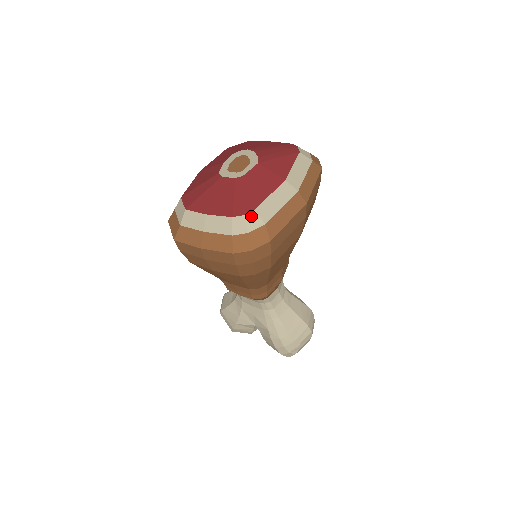
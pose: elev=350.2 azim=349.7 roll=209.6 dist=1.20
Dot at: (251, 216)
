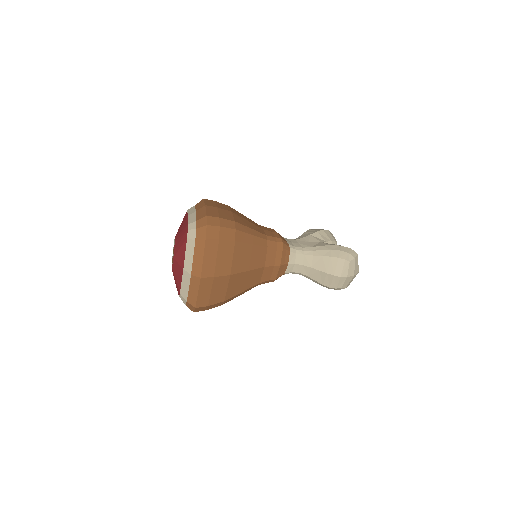
Dot at: (181, 297)
